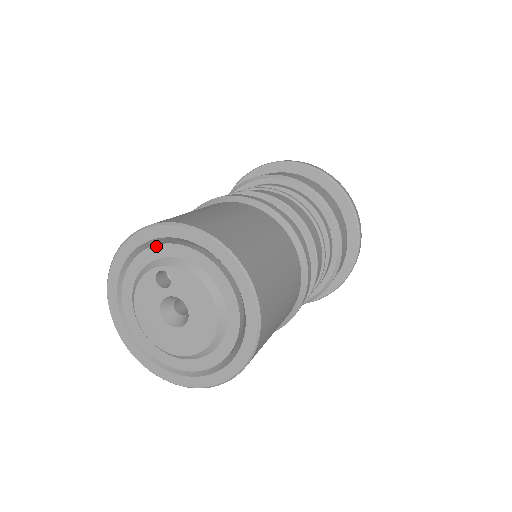
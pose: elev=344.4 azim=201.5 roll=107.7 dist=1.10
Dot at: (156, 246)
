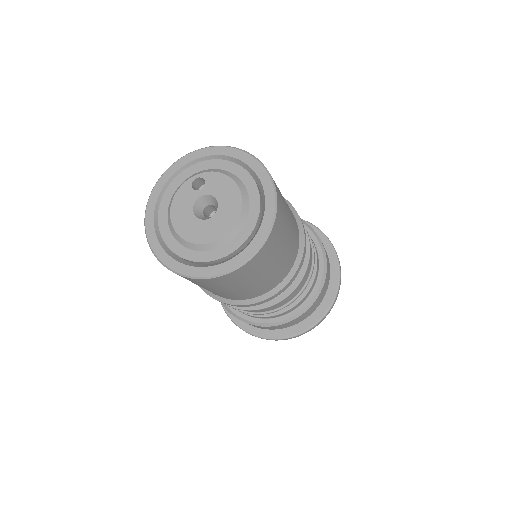
Dot at: (194, 165)
